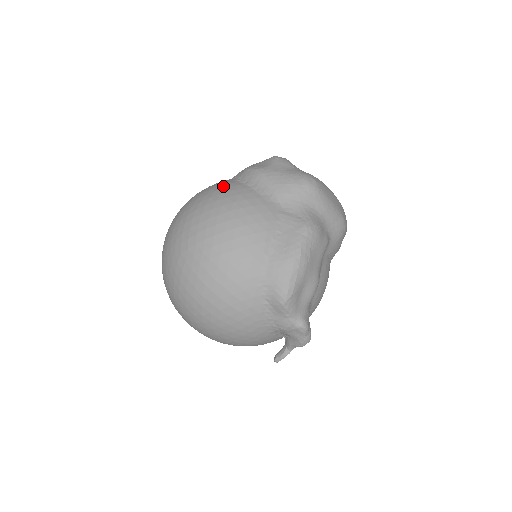
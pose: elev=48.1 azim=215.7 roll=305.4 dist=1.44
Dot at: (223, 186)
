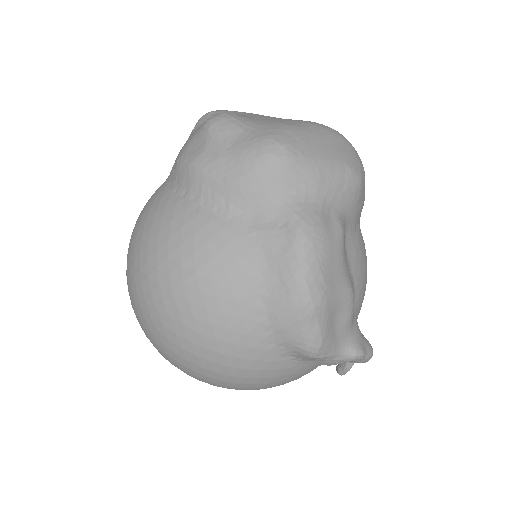
Dot at: (157, 213)
